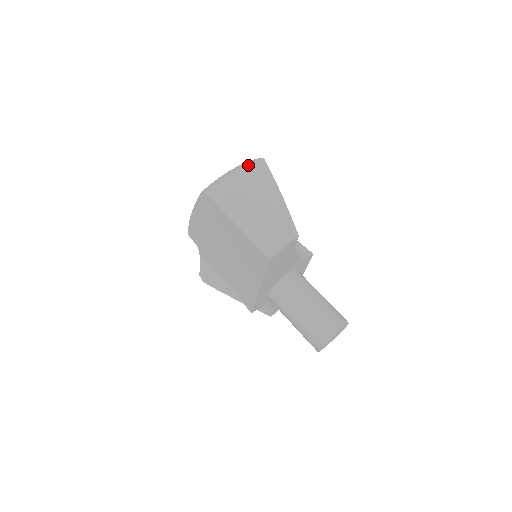
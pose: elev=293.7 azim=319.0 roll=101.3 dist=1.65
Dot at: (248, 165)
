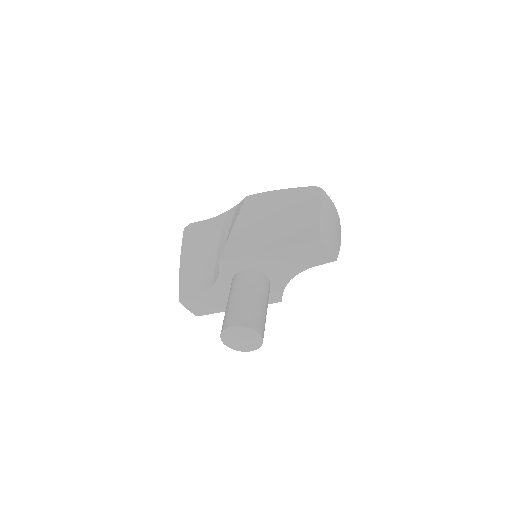
Dot at: occluded
